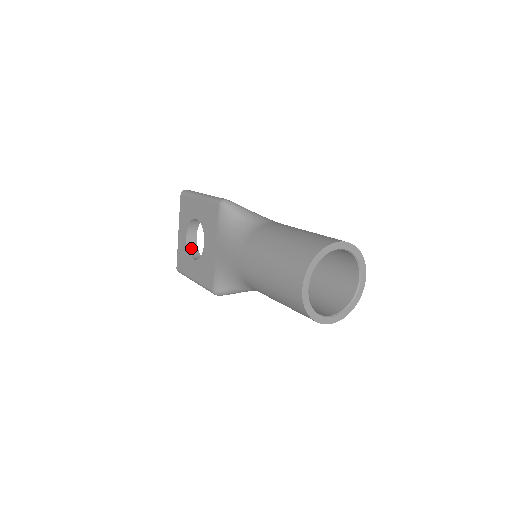
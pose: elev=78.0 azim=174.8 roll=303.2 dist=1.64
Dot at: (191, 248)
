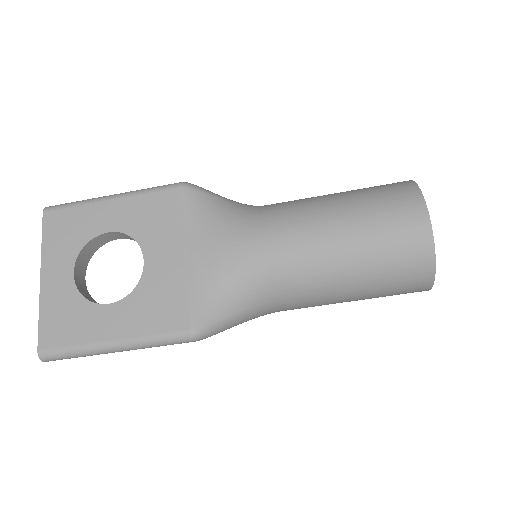
Dot at: (85, 295)
